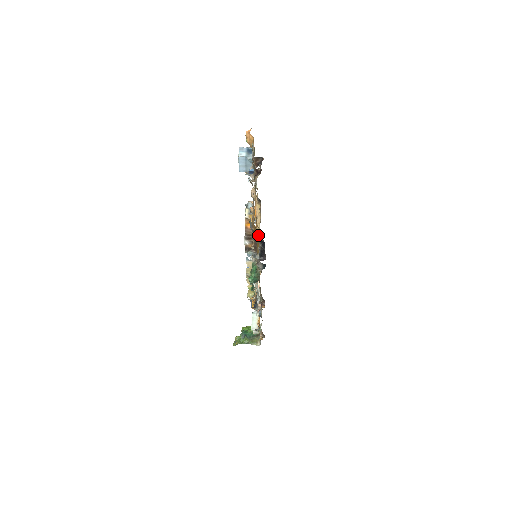
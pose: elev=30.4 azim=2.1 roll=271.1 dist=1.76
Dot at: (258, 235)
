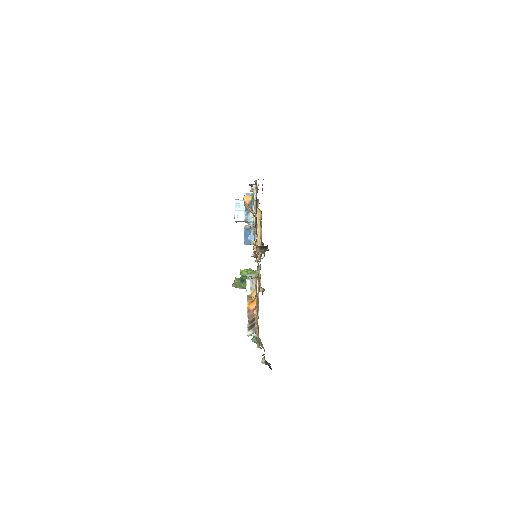
Dot at: occluded
